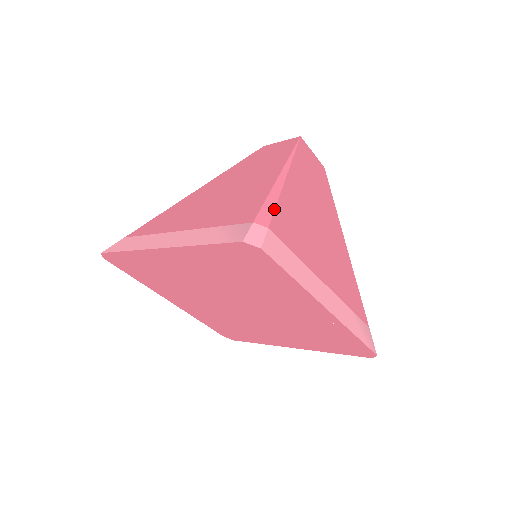
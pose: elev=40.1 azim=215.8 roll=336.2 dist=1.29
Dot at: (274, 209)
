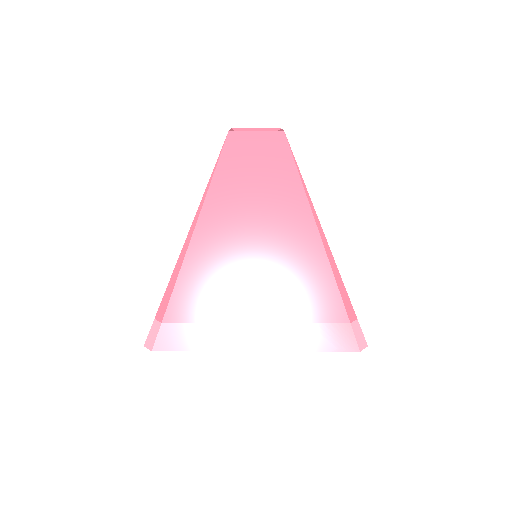
Dot at: (171, 294)
